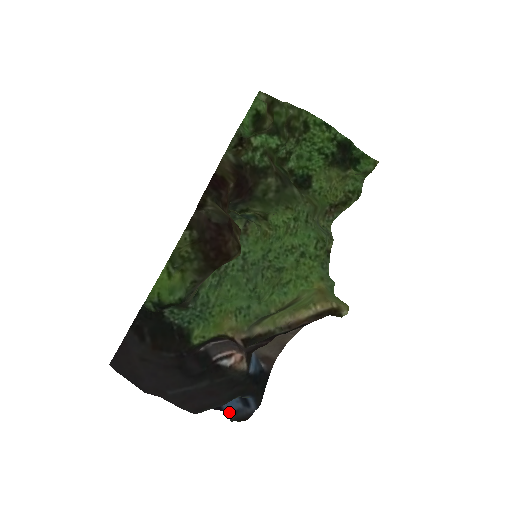
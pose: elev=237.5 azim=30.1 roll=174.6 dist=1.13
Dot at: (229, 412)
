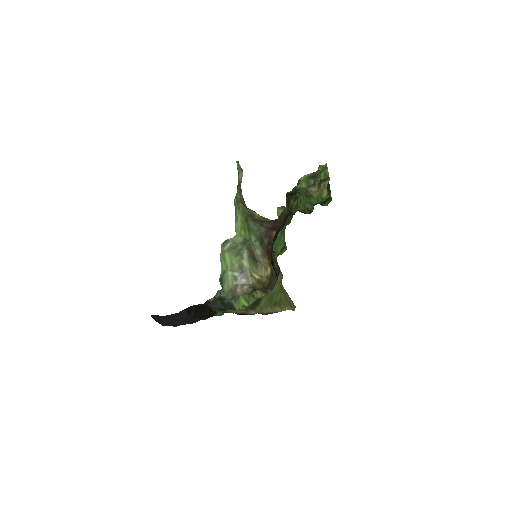
Dot at: occluded
